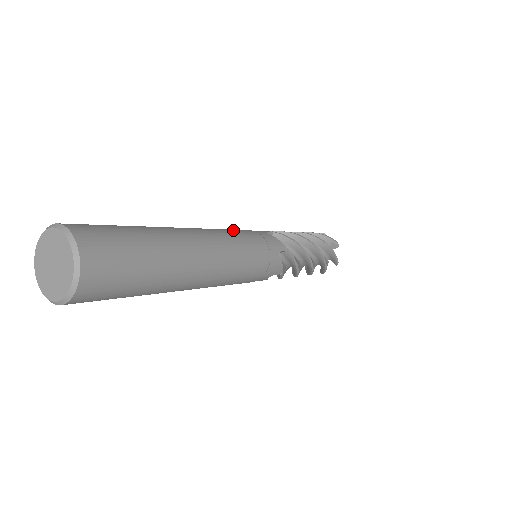
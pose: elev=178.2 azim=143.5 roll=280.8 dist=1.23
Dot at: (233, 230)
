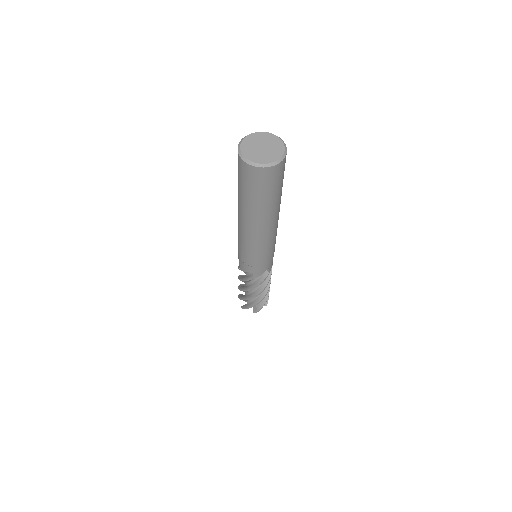
Dot at: occluded
